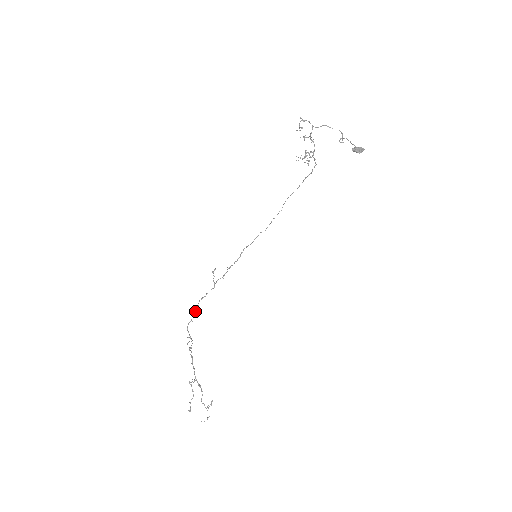
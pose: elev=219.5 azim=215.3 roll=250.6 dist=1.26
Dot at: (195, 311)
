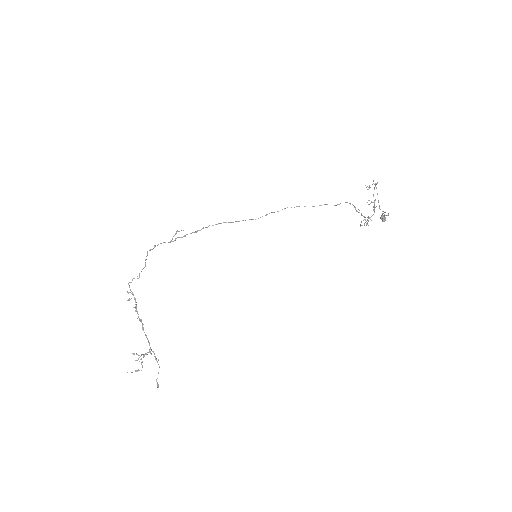
Dot at: occluded
